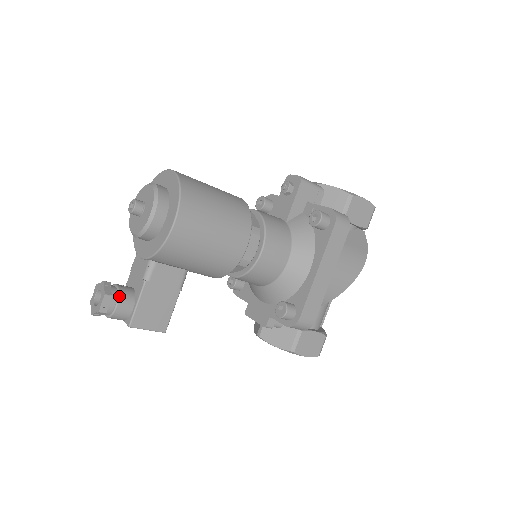
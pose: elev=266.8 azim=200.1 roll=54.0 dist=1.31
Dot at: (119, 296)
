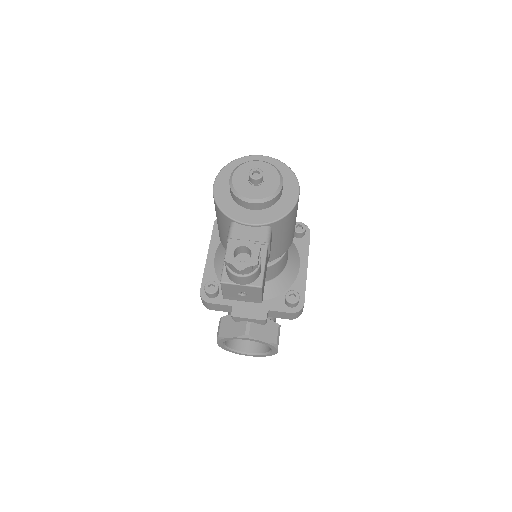
Dot at: occluded
